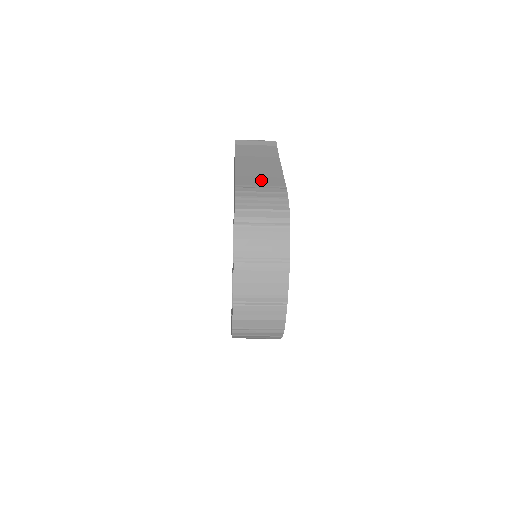
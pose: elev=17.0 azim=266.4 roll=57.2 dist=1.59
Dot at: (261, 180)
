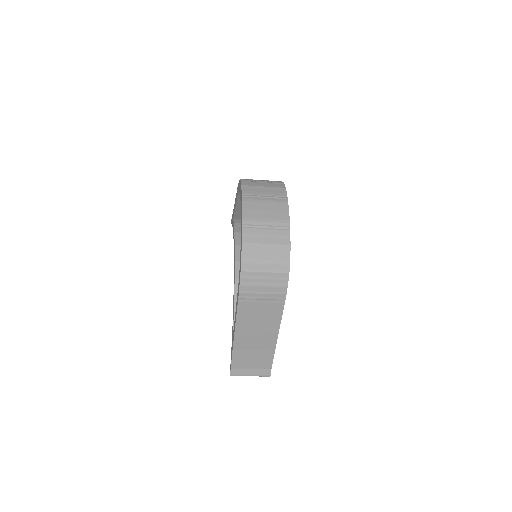
Dot at: occluded
